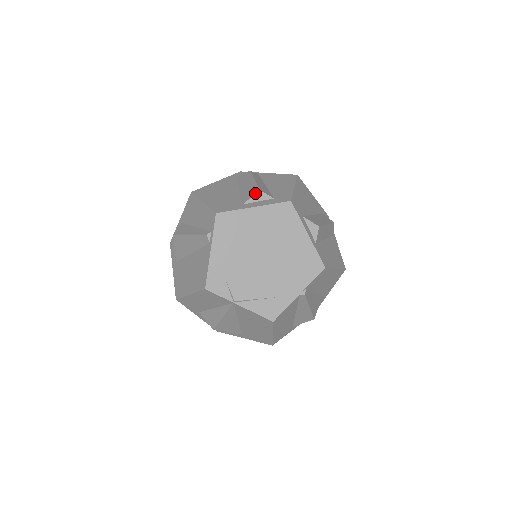
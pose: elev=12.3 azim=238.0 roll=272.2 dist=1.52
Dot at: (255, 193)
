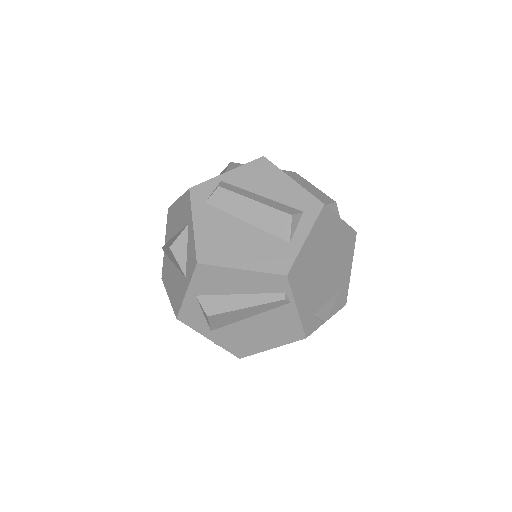
Dot at: (291, 222)
